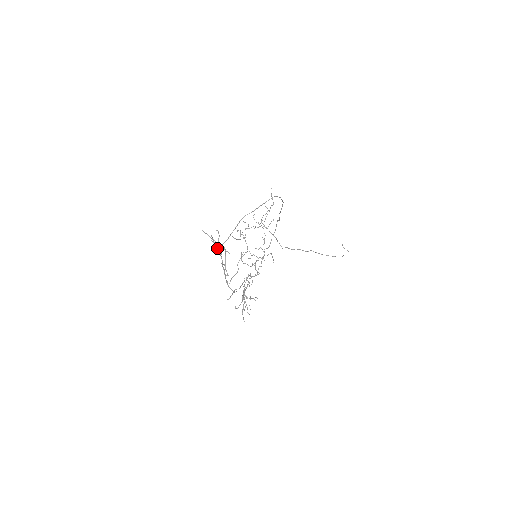
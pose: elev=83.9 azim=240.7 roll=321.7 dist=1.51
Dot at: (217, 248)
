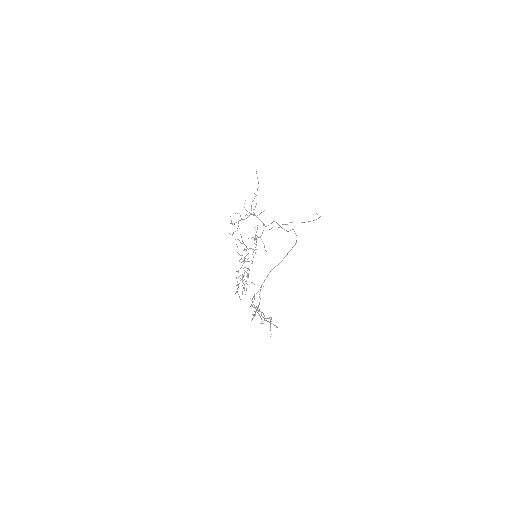
Dot at: (257, 310)
